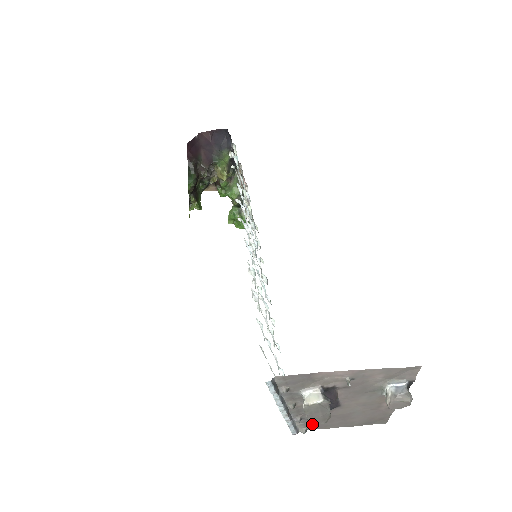
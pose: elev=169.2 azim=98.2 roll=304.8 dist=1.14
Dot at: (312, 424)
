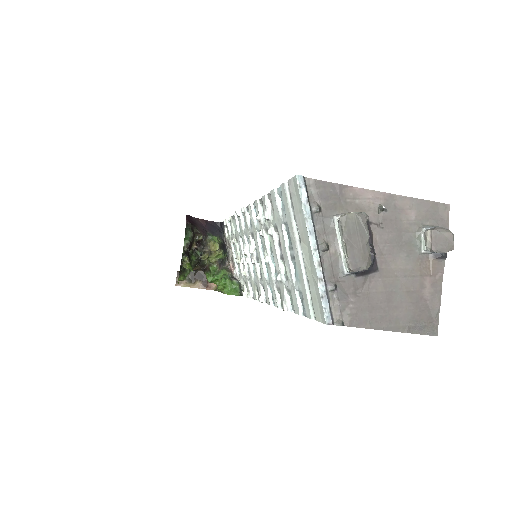
Dot at: (352, 263)
